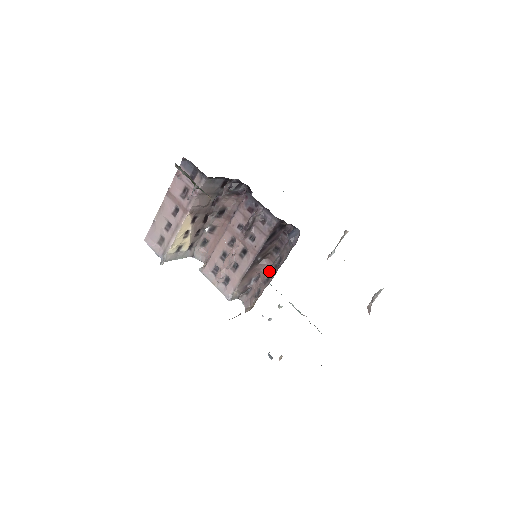
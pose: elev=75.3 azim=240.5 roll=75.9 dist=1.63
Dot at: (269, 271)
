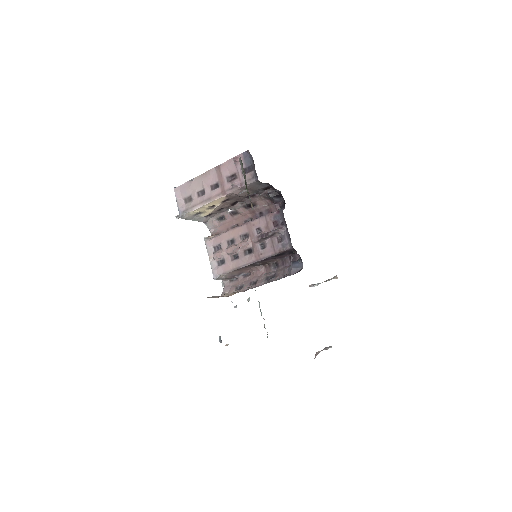
Dot at: (260, 277)
